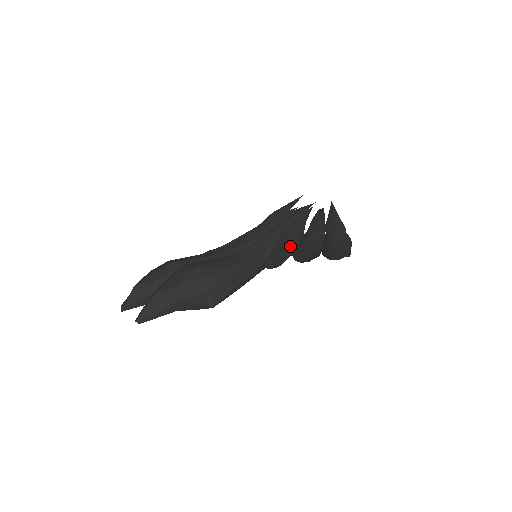
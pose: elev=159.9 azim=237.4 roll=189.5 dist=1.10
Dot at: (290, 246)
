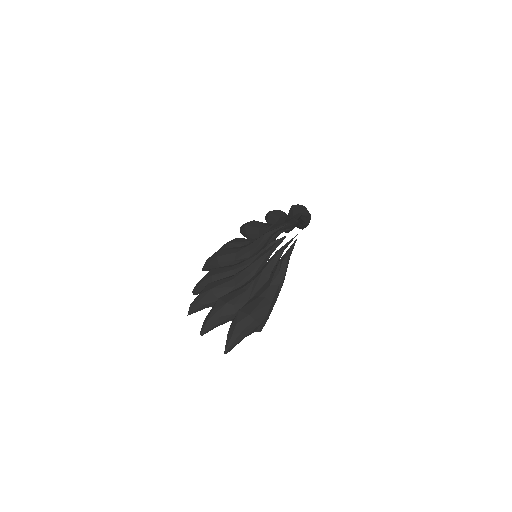
Dot at: occluded
